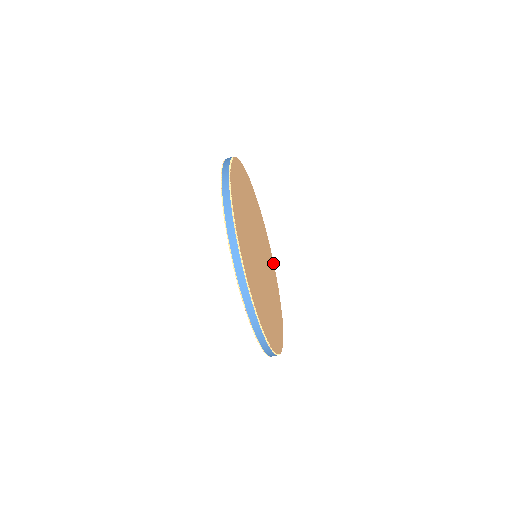
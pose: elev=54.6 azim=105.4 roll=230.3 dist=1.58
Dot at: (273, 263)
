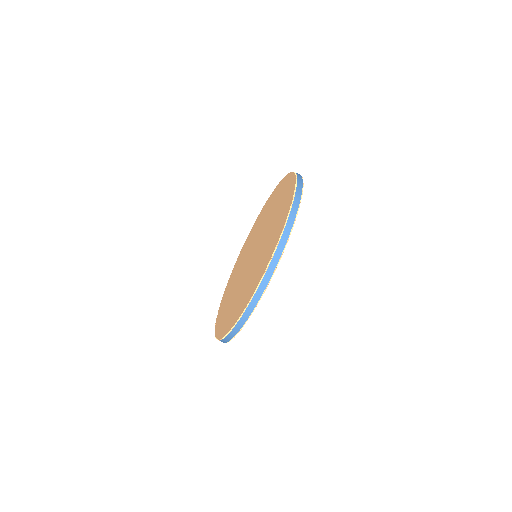
Dot at: occluded
